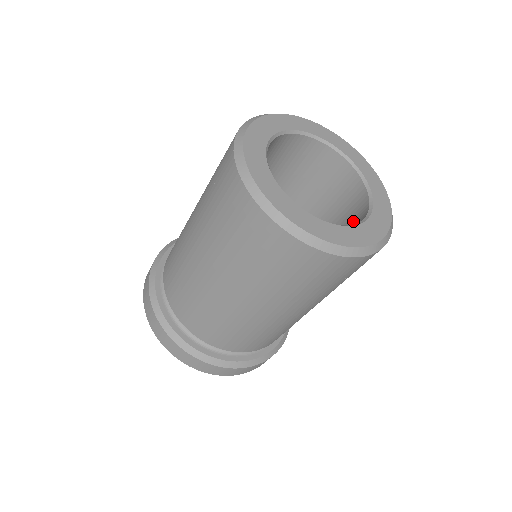
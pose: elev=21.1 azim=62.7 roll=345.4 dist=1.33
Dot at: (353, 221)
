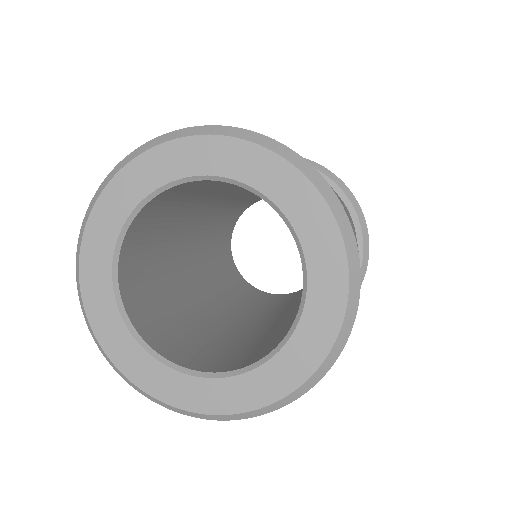
Dot at: occluded
